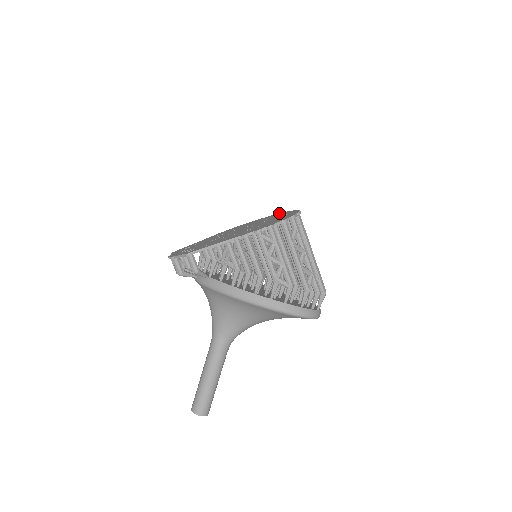
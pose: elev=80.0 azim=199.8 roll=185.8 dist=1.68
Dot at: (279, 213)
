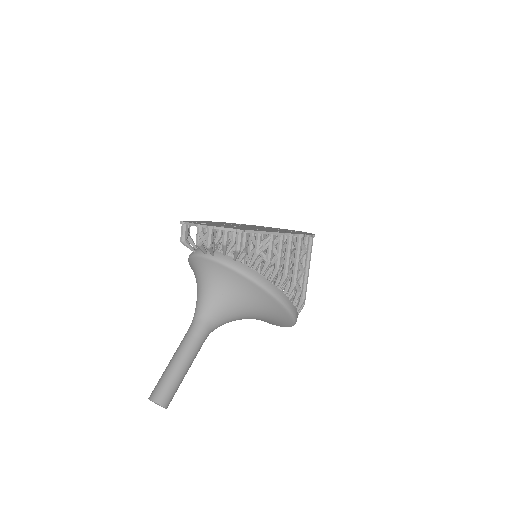
Dot at: occluded
